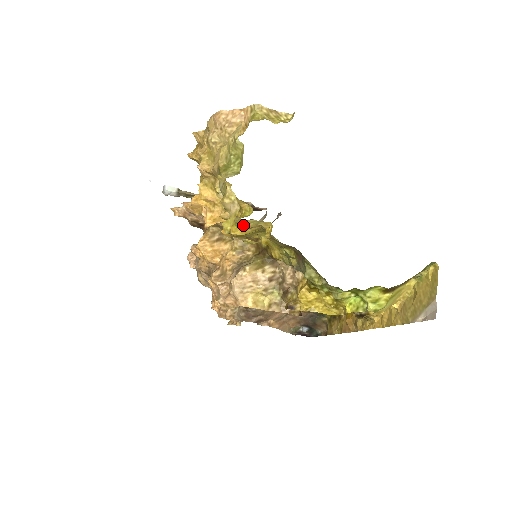
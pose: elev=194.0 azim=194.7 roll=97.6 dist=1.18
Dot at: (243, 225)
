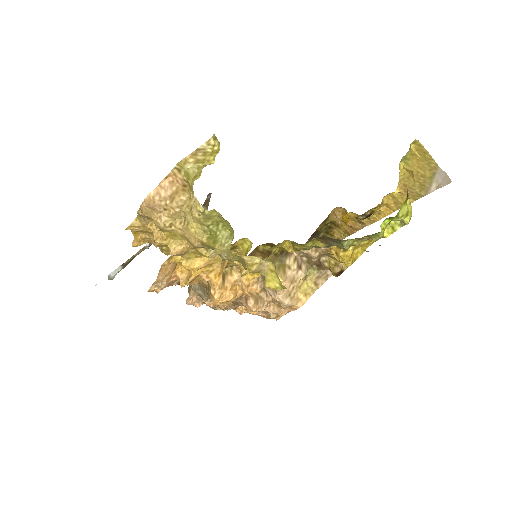
Dot at: occluded
